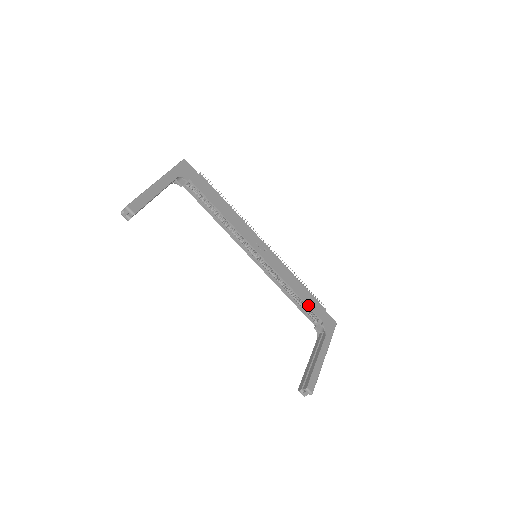
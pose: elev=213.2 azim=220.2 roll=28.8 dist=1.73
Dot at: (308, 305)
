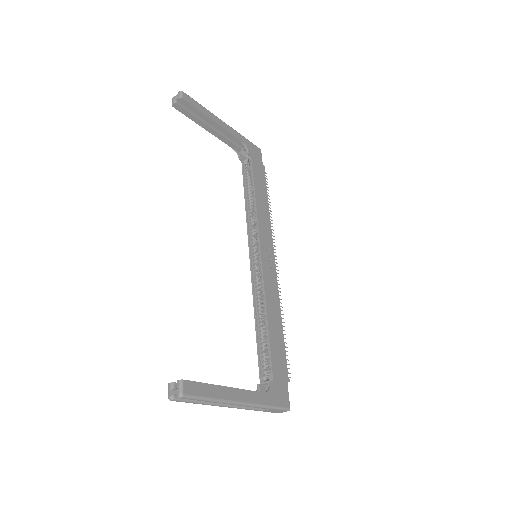
Dot at: (271, 346)
